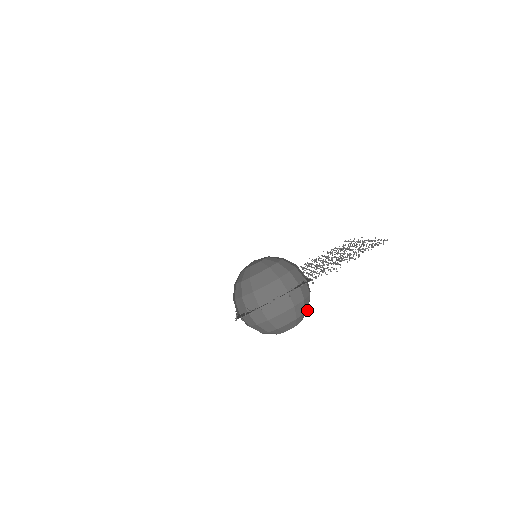
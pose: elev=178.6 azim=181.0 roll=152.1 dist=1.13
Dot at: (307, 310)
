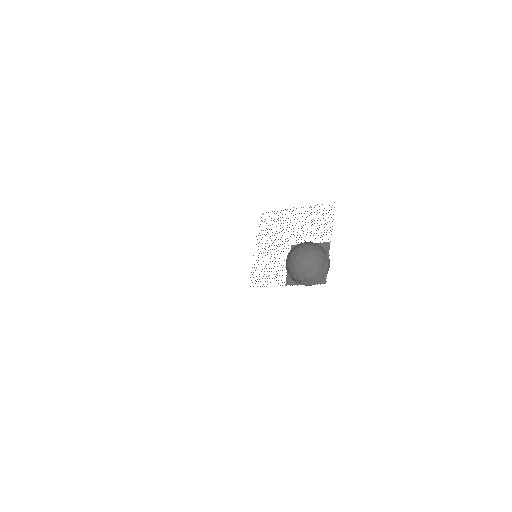
Dot at: occluded
